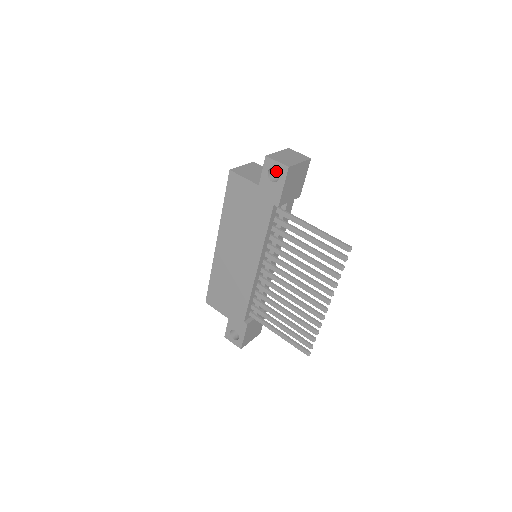
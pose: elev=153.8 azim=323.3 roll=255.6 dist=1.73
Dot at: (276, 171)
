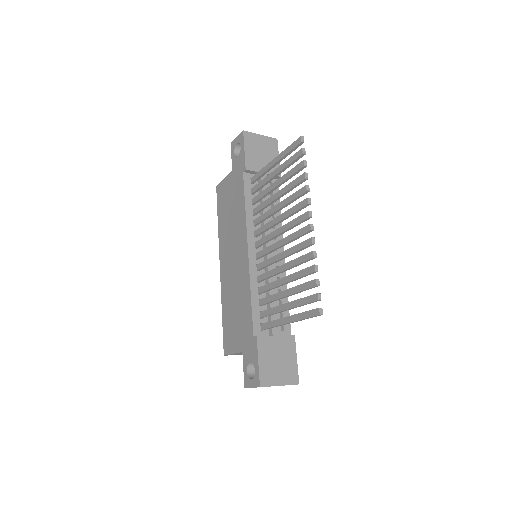
Dot at: occluded
